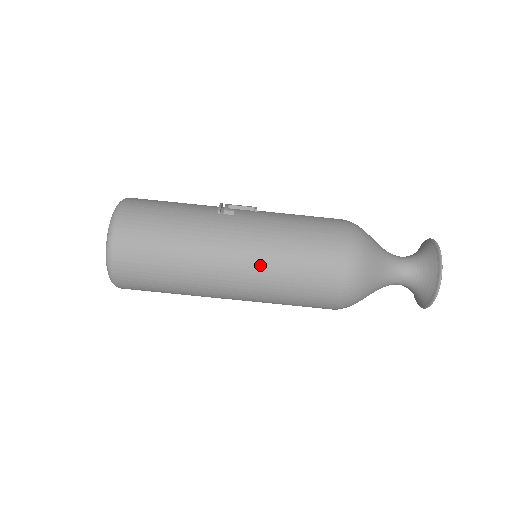
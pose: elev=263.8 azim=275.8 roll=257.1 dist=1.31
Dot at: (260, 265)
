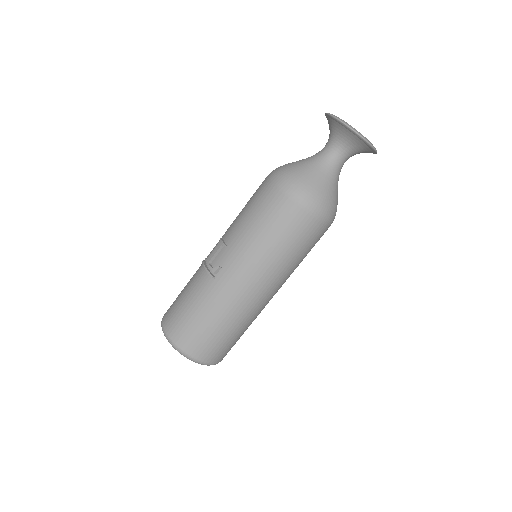
Dot at: (272, 274)
